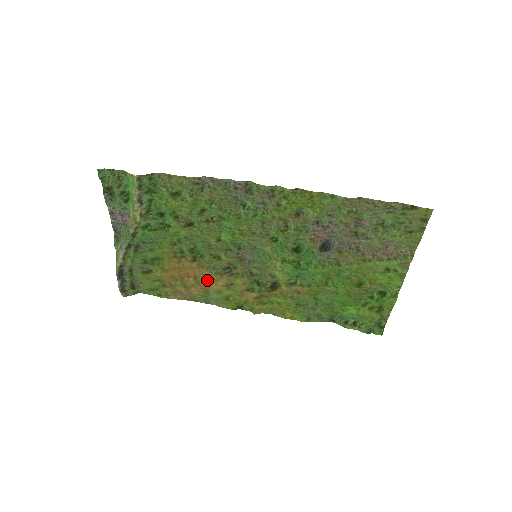
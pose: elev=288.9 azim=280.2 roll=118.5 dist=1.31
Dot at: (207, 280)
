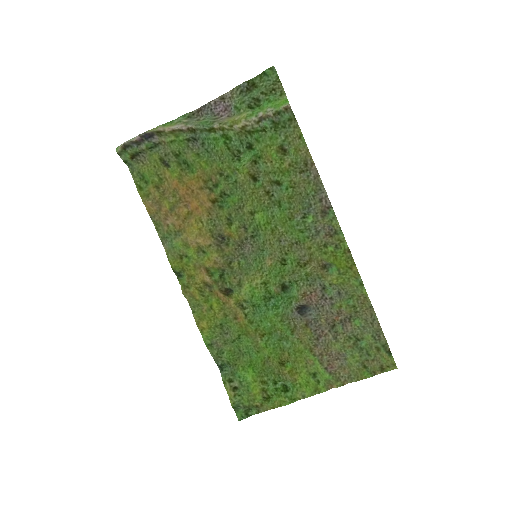
Dot at: (195, 226)
